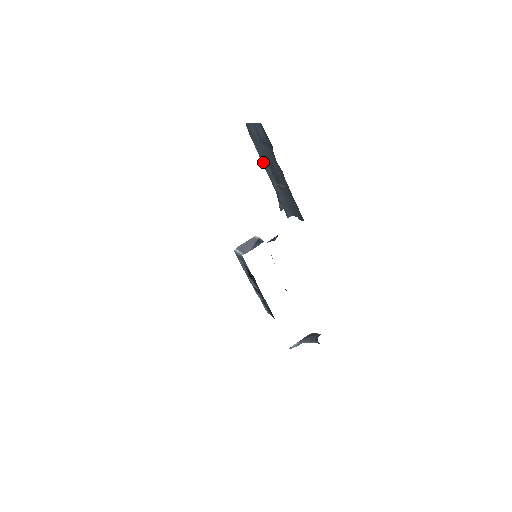
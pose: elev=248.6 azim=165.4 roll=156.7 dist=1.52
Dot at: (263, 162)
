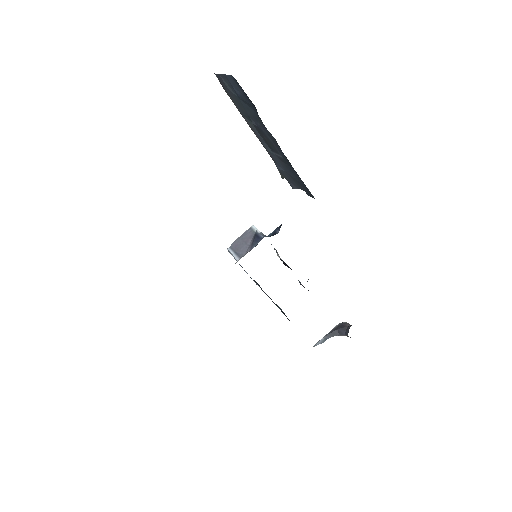
Dot at: (248, 123)
